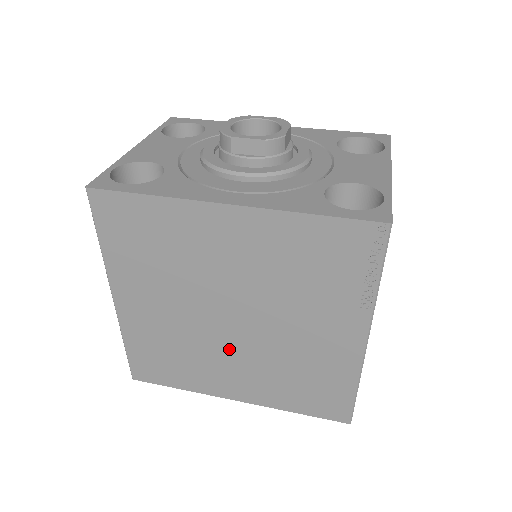
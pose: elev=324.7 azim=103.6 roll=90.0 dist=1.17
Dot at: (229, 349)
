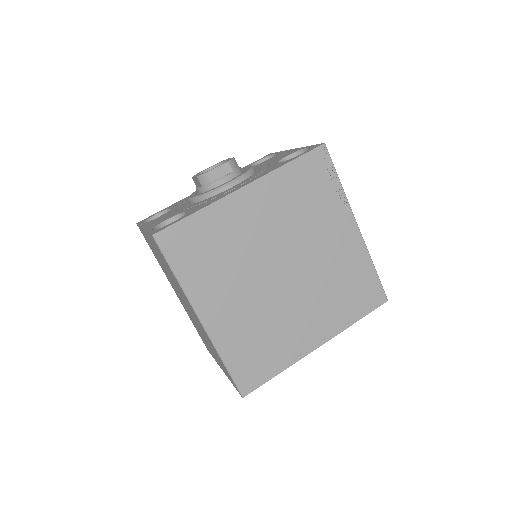
Dot at: (293, 300)
